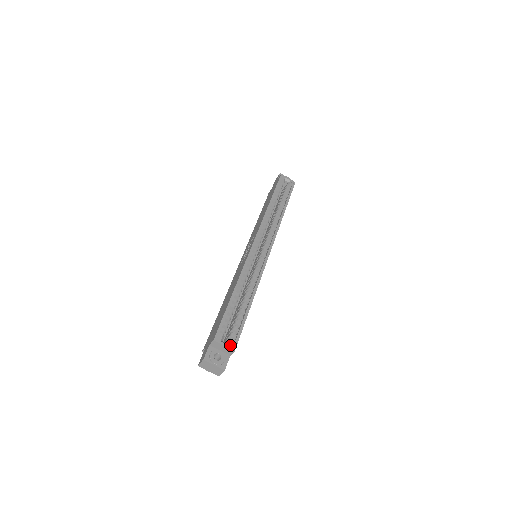
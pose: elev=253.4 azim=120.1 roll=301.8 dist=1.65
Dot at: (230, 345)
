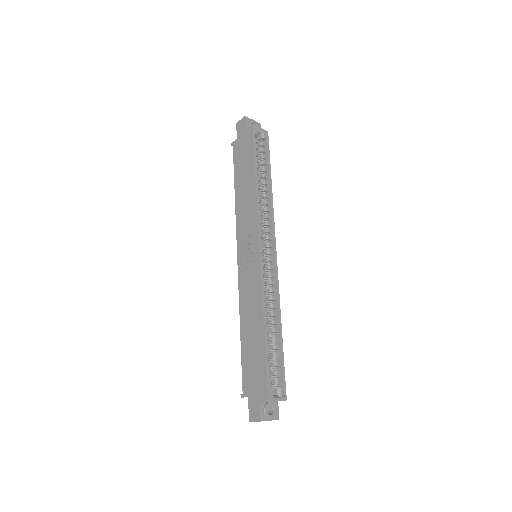
Dot at: (282, 396)
